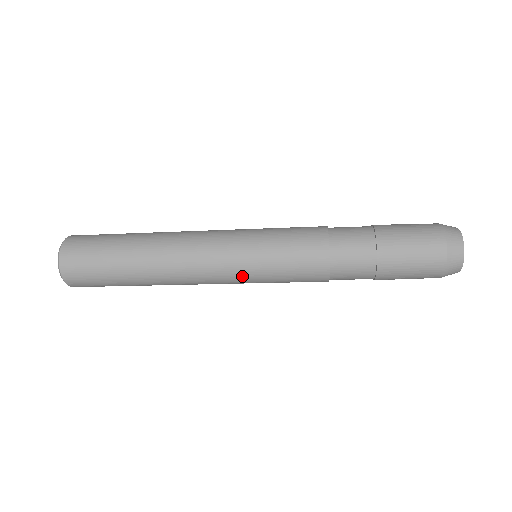
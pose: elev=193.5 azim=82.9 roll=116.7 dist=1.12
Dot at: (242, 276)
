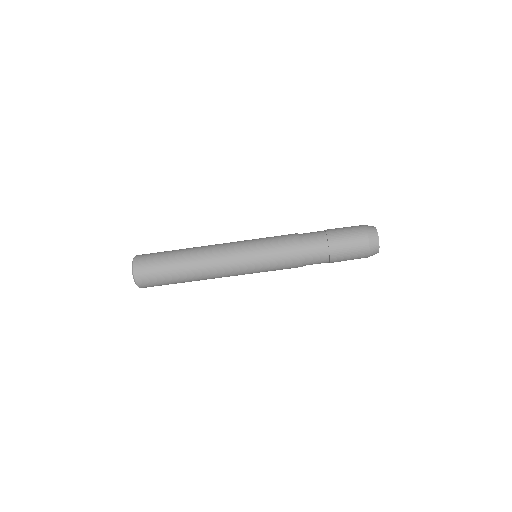
Dot at: (246, 243)
